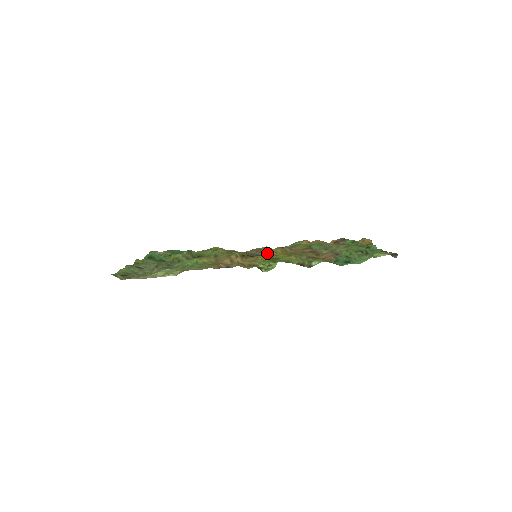
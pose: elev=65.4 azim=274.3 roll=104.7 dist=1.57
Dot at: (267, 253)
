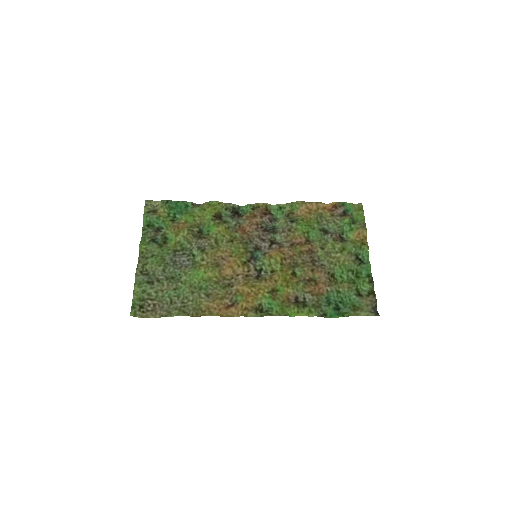
Dot at: (267, 255)
